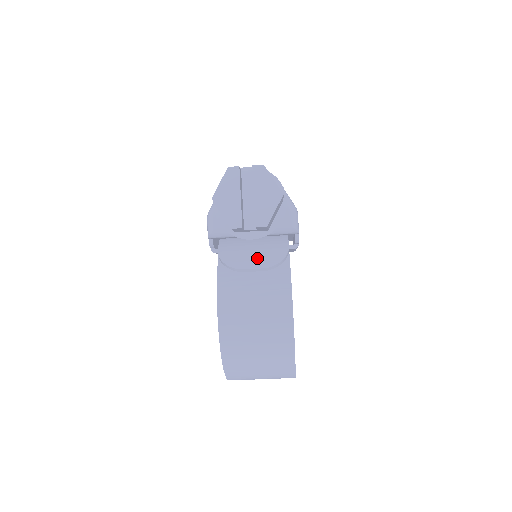
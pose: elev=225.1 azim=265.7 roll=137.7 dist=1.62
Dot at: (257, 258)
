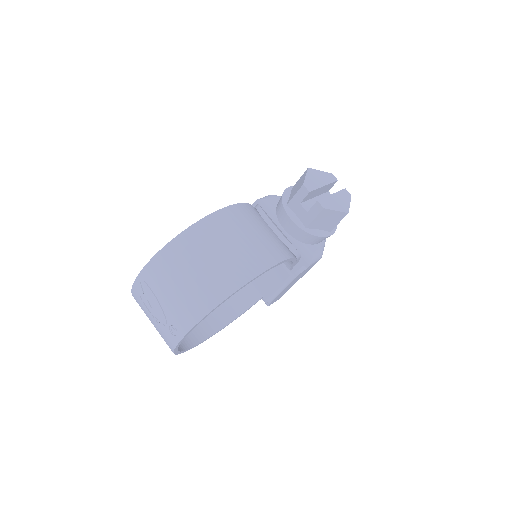
Dot at: occluded
